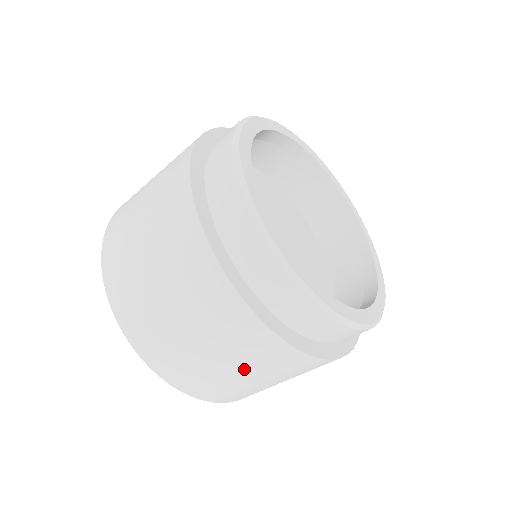
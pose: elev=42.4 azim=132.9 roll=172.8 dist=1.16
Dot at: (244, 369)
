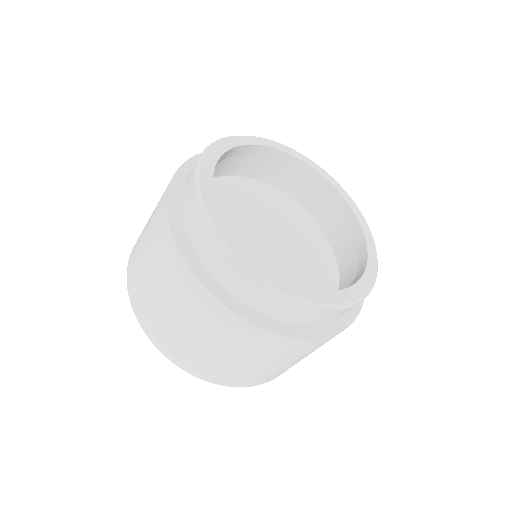
Dot at: occluded
